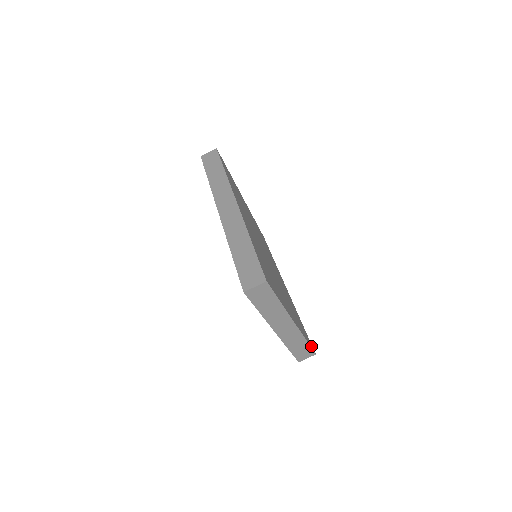
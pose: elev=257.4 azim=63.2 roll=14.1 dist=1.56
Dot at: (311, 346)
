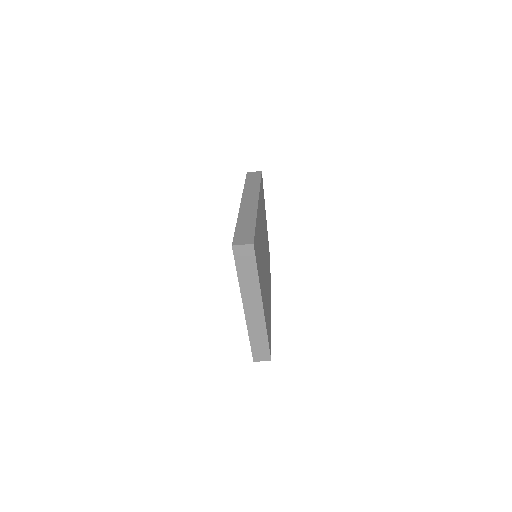
Dot at: (270, 350)
